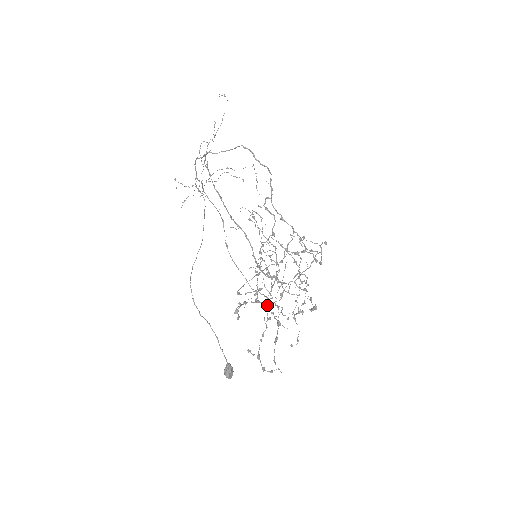
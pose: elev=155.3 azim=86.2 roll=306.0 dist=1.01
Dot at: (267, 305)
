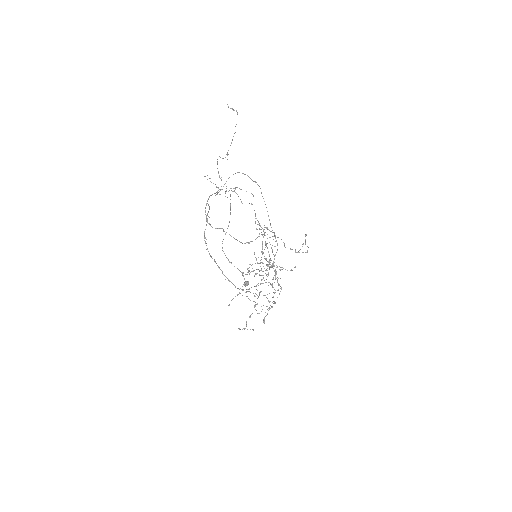
Dot at: occluded
